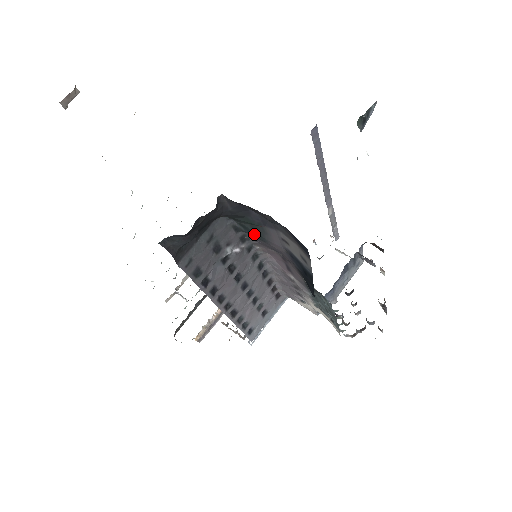
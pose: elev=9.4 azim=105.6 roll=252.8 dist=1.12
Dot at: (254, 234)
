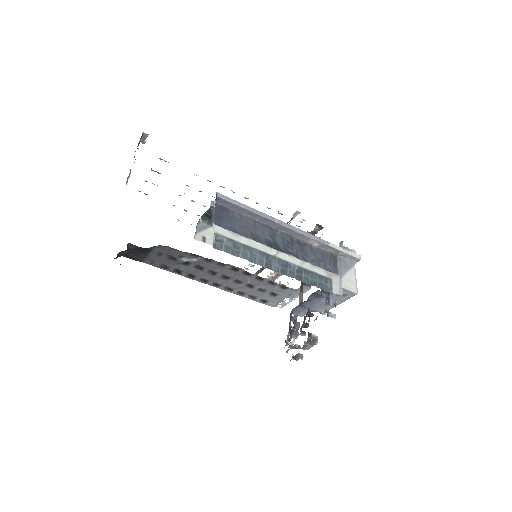
Dot at: occluded
